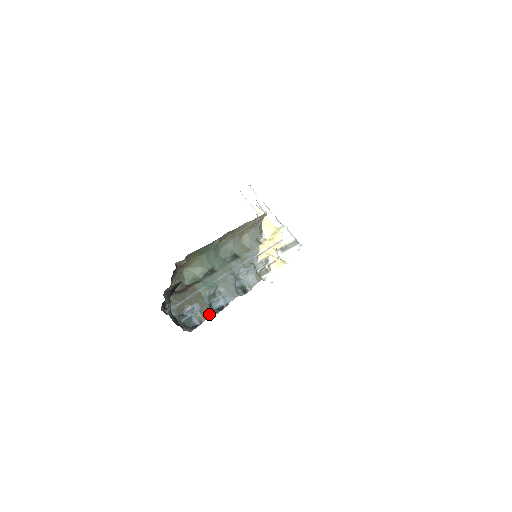
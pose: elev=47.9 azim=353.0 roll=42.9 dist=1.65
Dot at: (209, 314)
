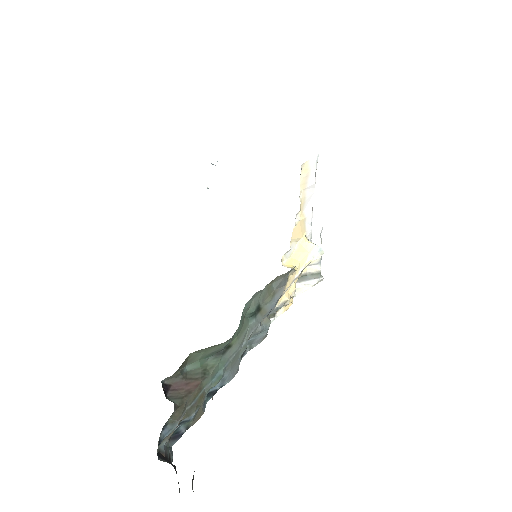
Dot at: (201, 414)
